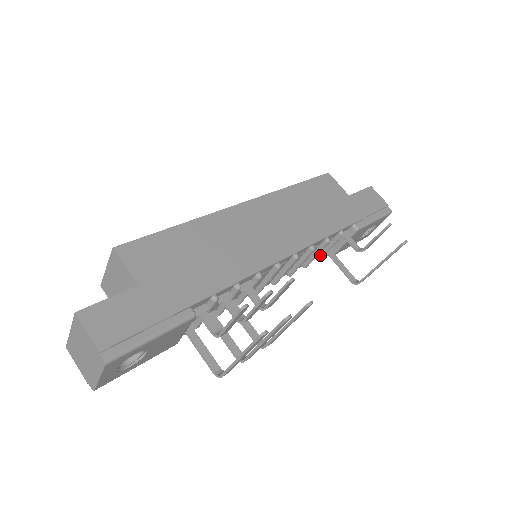
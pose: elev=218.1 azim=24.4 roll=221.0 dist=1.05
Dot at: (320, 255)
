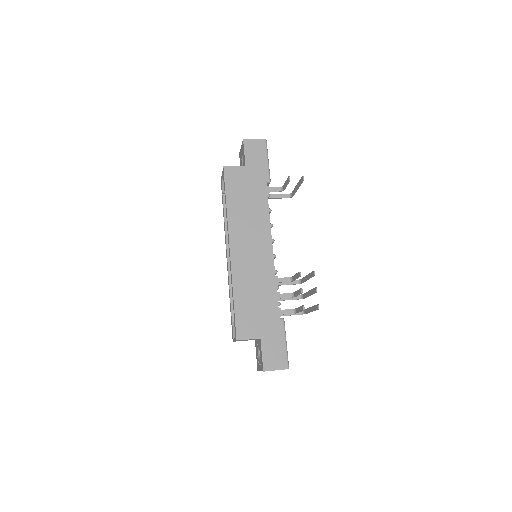
Dot at: occluded
